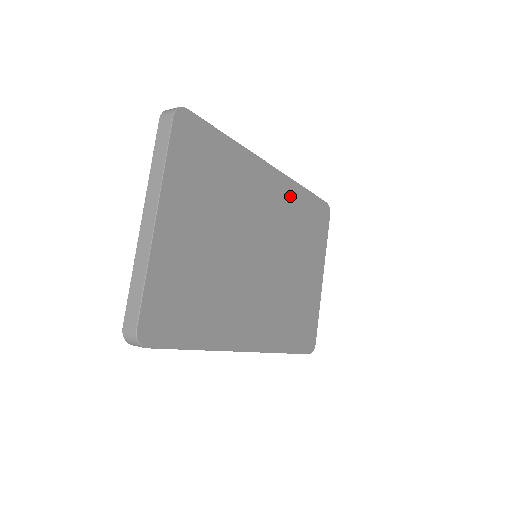
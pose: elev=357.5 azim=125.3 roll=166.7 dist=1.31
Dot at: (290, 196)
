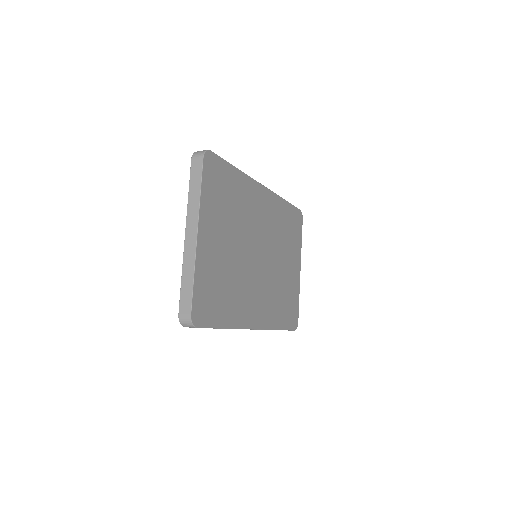
Dot at: (276, 208)
